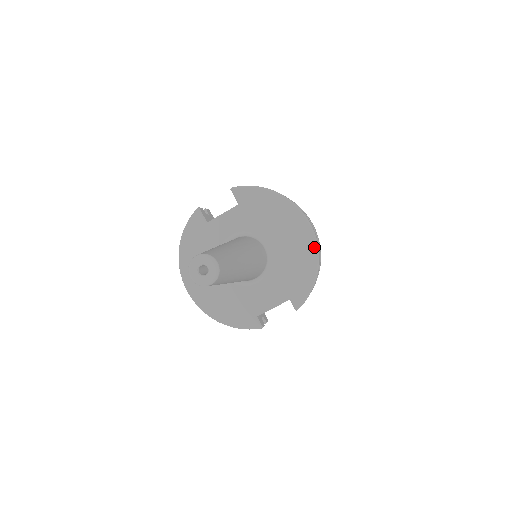
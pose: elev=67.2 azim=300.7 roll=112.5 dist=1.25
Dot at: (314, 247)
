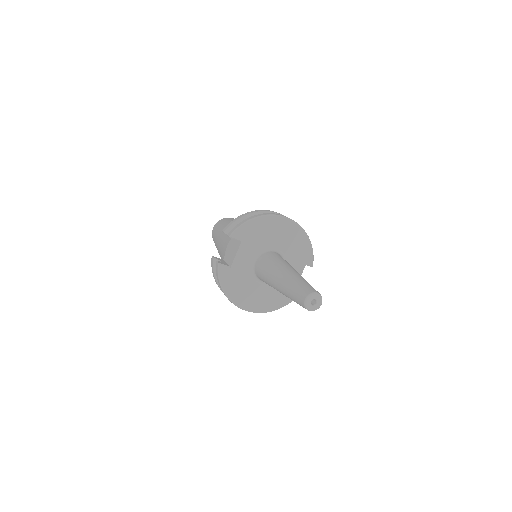
Dot at: (299, 228)
